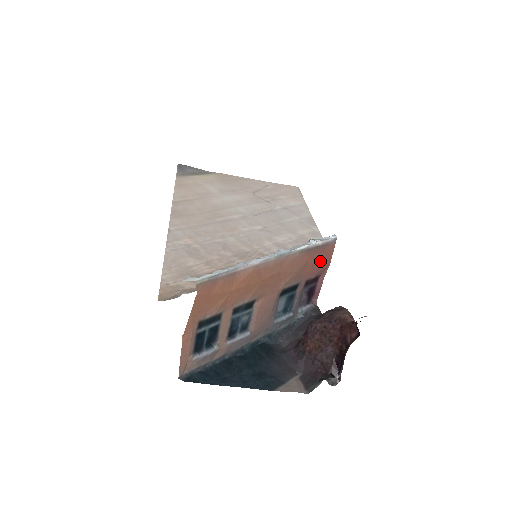
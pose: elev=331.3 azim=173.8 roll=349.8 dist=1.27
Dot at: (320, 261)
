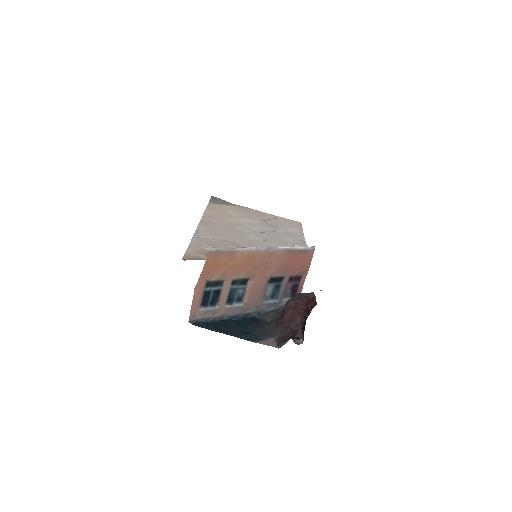
Dot at: (301, 263)
